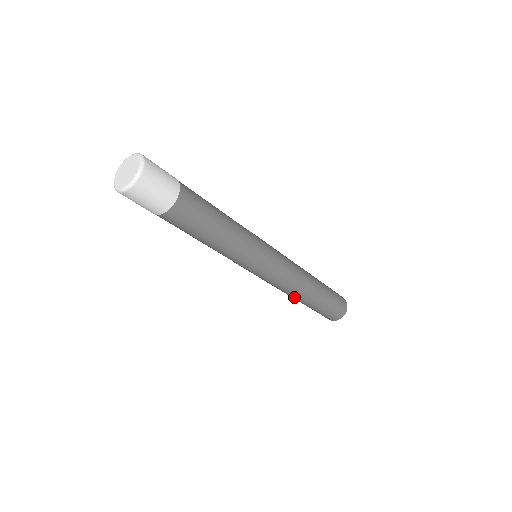
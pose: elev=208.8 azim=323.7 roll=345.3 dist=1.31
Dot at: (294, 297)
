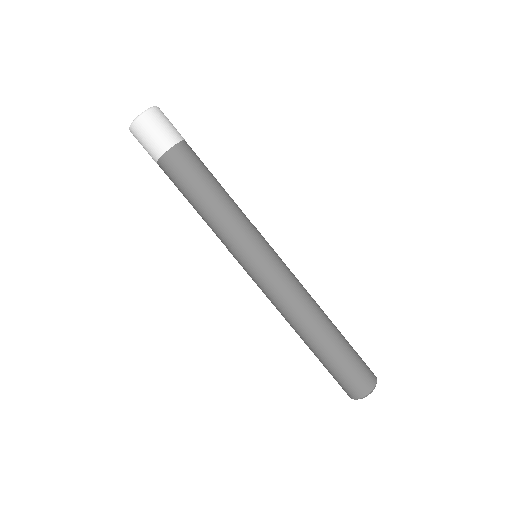
Dot at: (305, 326)
